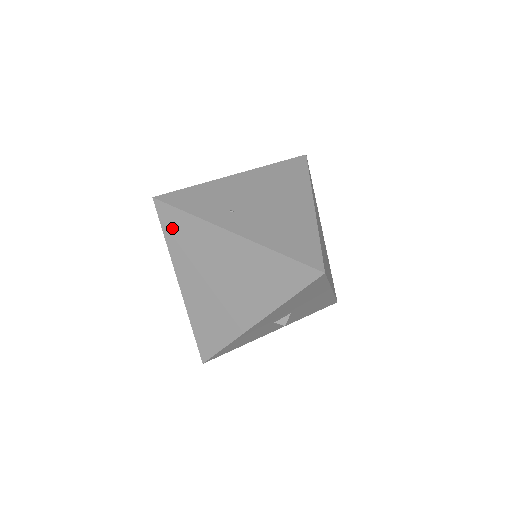
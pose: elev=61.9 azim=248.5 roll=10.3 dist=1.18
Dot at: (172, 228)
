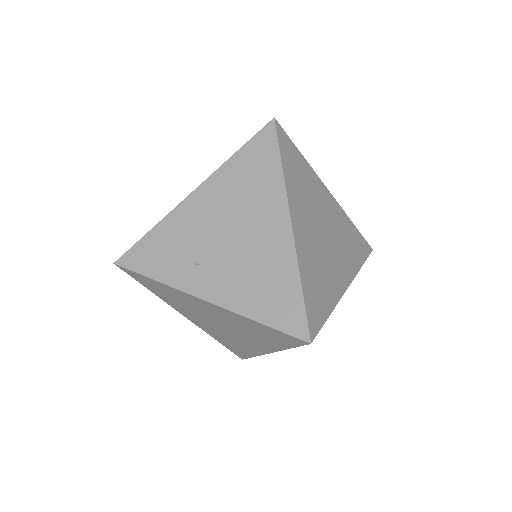
Dot at: (148, 285)
